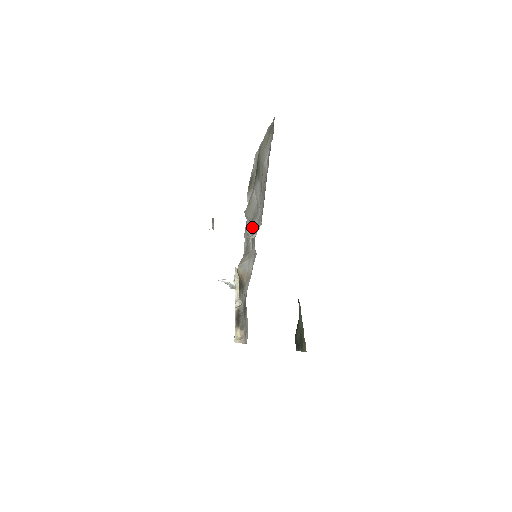
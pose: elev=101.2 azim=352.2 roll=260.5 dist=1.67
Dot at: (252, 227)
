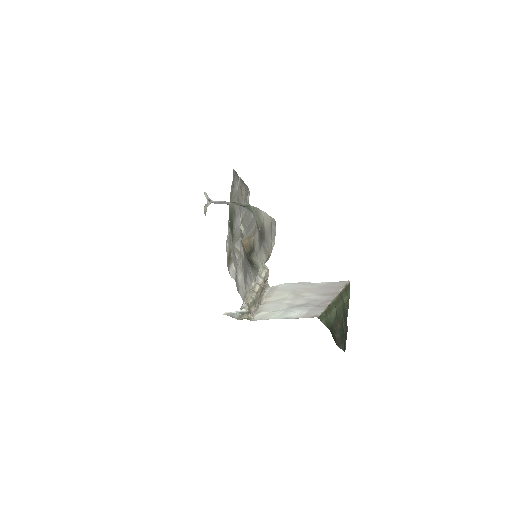
Dot at: (243, 217)
